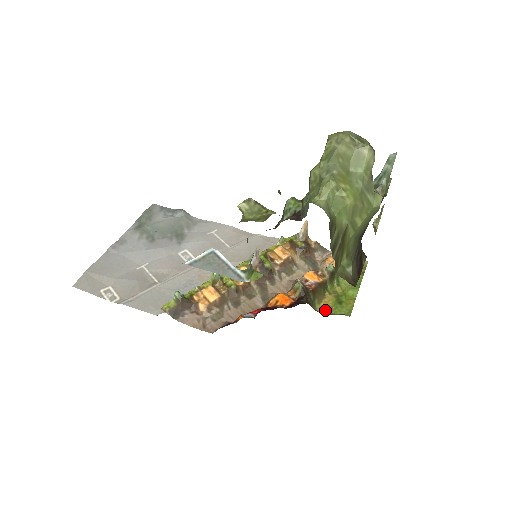
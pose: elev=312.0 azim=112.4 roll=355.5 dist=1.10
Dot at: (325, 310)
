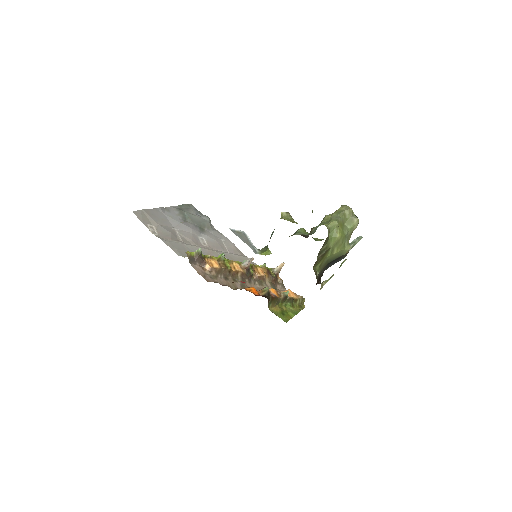
Dot at: (274, 312)
